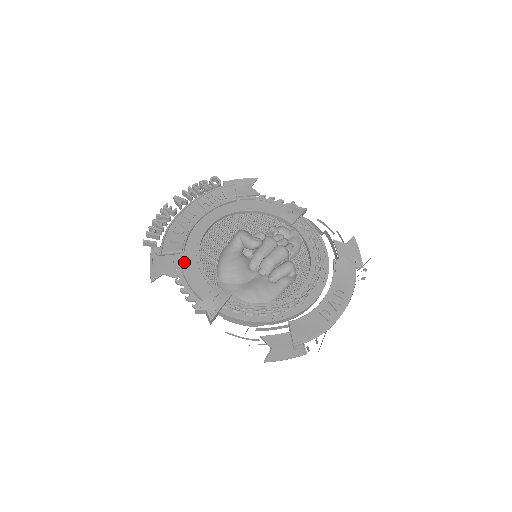
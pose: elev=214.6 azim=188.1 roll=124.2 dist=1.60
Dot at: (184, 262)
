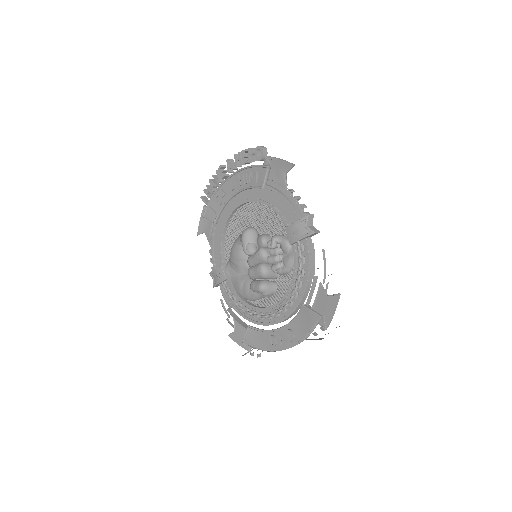
Dot at: (215, 231)
